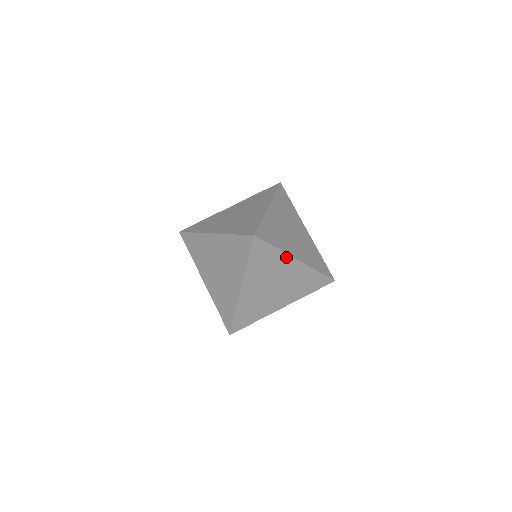
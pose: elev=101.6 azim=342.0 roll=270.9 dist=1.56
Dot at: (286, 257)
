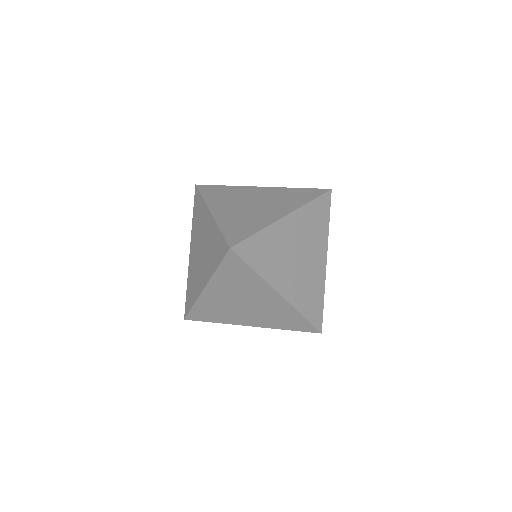
Dot at: (275, 227)
